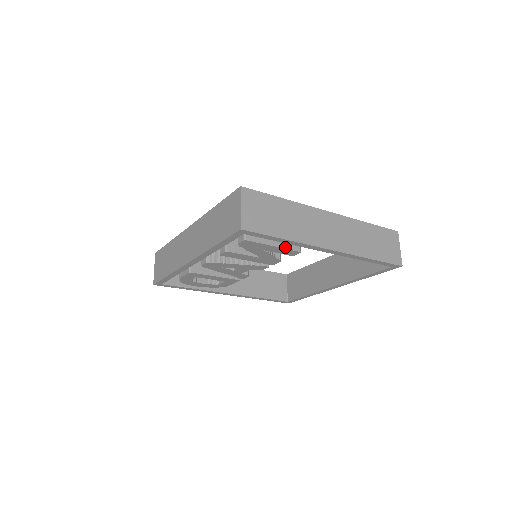
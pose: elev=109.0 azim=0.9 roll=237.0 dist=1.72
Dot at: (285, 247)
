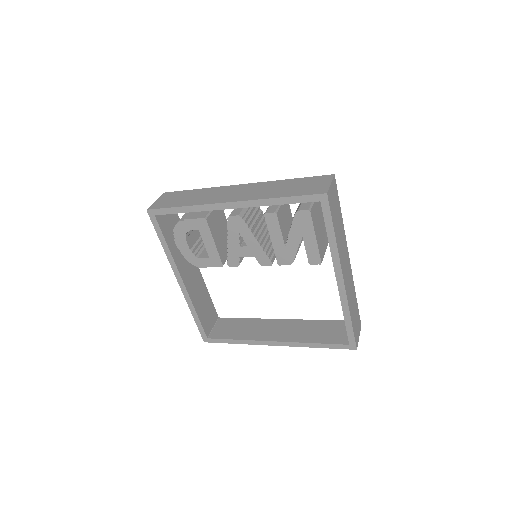
Dot at: (319, 247)
